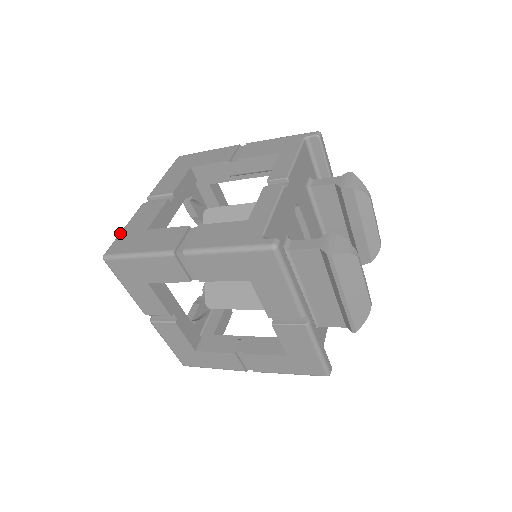
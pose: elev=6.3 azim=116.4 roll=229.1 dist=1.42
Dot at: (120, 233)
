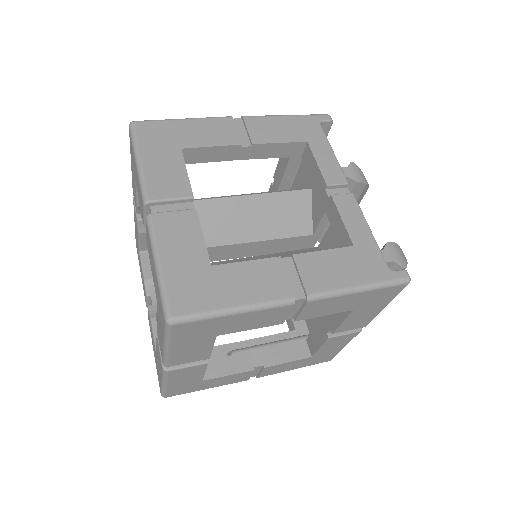
Dot at: (162, 274)
